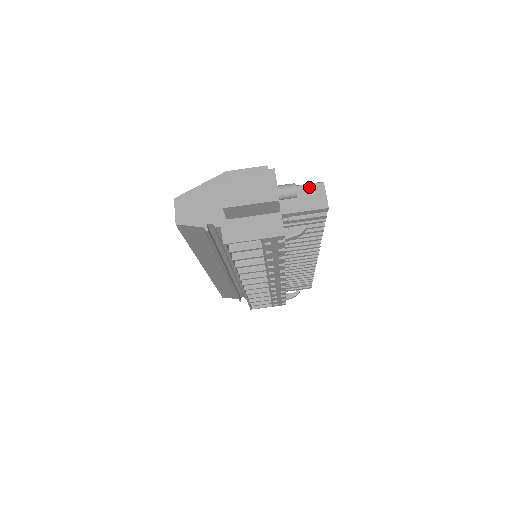
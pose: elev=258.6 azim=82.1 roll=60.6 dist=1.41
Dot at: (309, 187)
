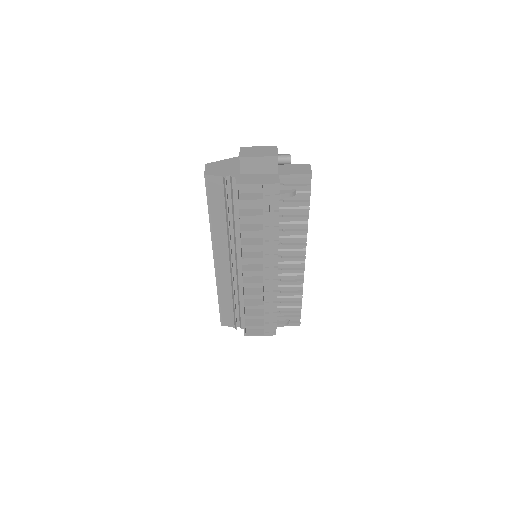
Dot at: (300, 165)
